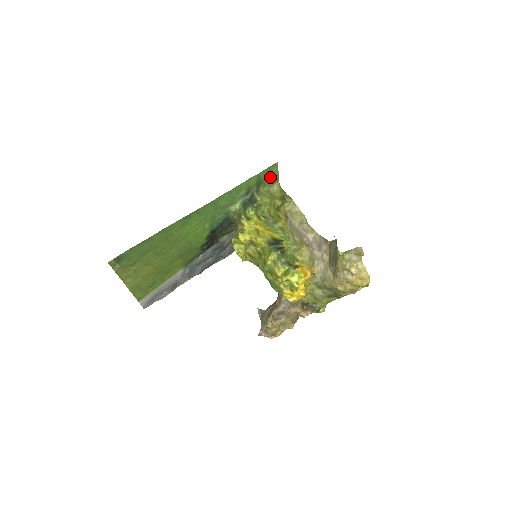
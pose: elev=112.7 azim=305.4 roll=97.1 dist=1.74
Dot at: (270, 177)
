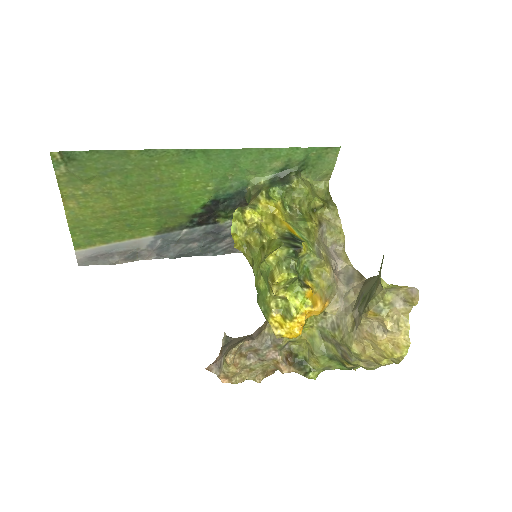
Dot at: (321, 165)
